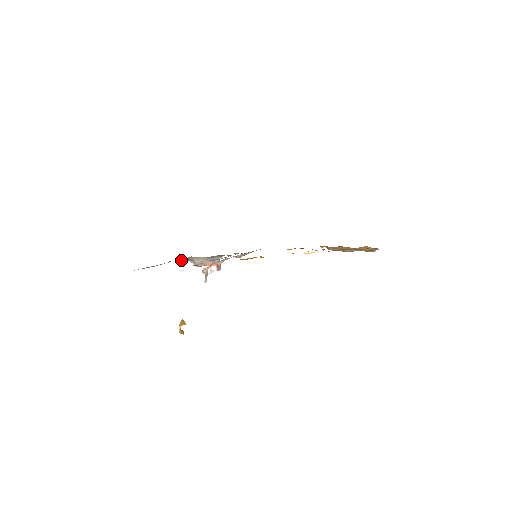
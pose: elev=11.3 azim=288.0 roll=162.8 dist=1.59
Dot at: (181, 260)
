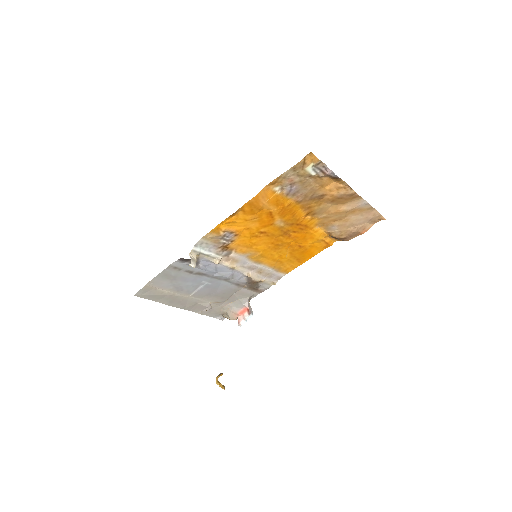
Dot at: (206, 304)
